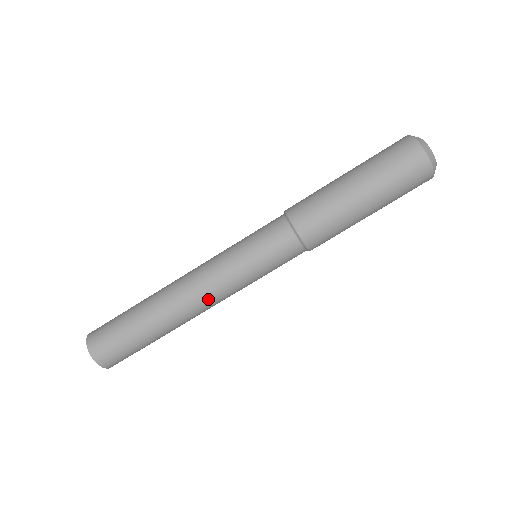
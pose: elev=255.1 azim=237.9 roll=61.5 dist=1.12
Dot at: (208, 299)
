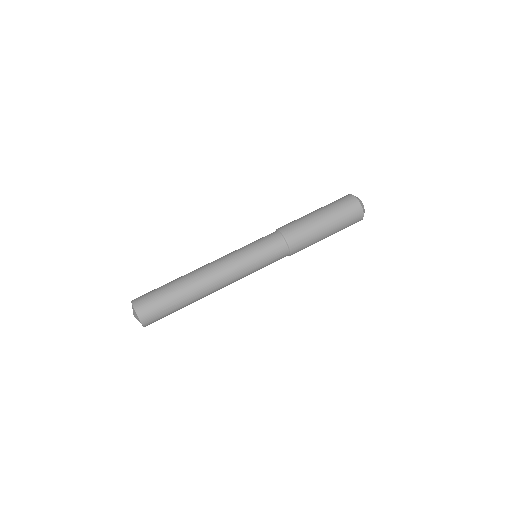
Dot at: (221, 269)
